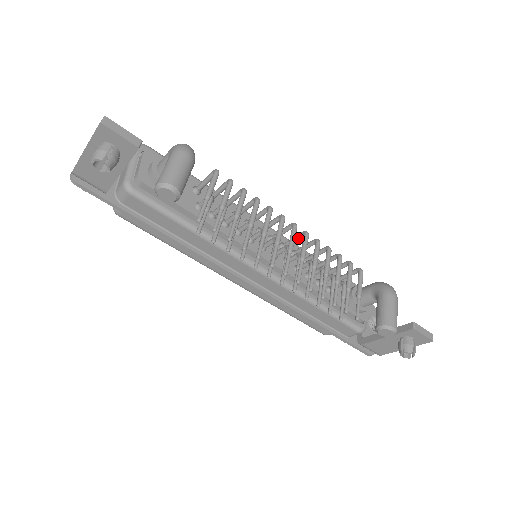
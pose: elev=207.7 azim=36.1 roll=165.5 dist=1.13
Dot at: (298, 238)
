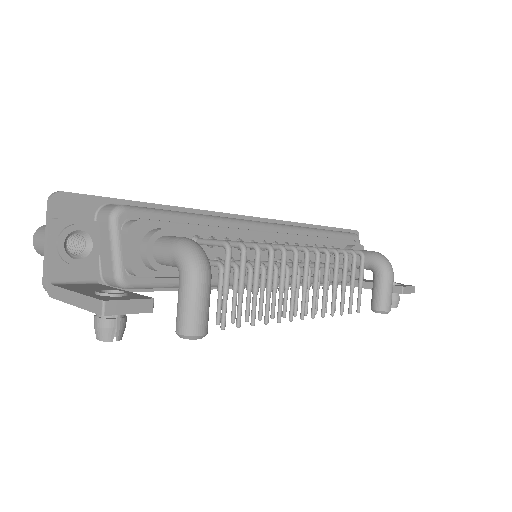
Dot at: occluded
